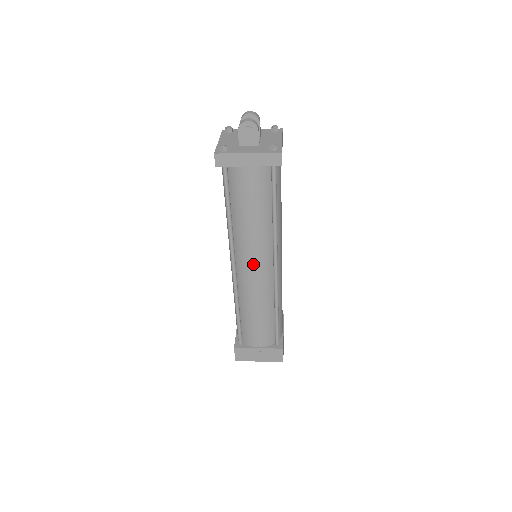
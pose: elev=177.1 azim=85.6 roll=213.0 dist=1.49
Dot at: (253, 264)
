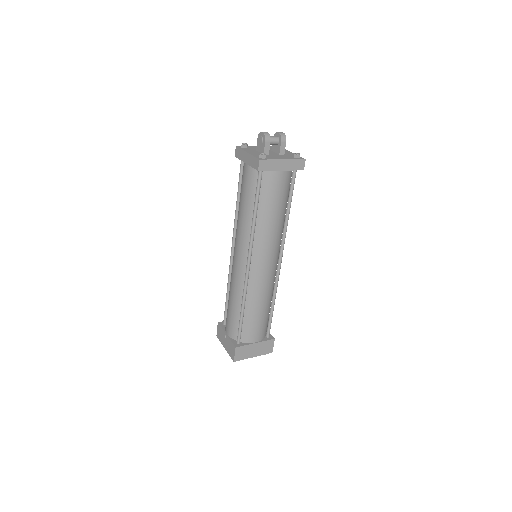
Dot at: (237, 251)
